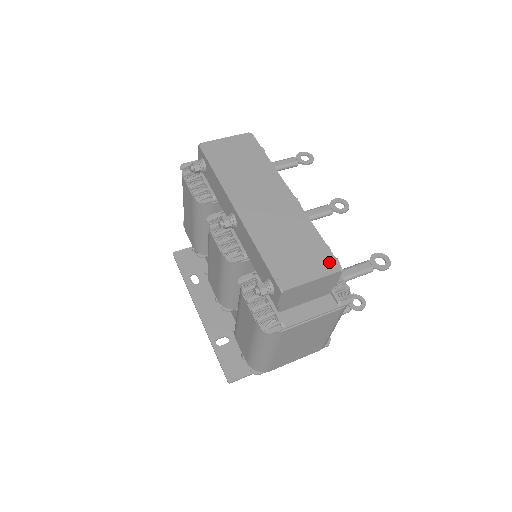
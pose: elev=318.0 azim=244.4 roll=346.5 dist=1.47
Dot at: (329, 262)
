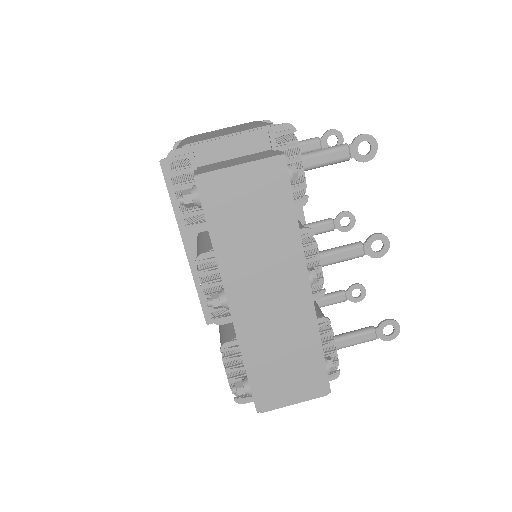
Dot at: (320, 385)
